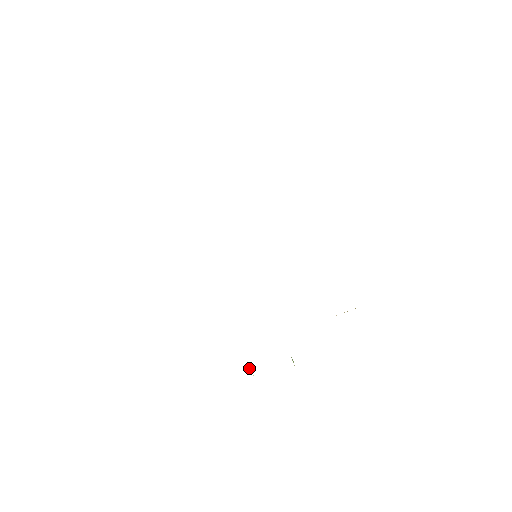
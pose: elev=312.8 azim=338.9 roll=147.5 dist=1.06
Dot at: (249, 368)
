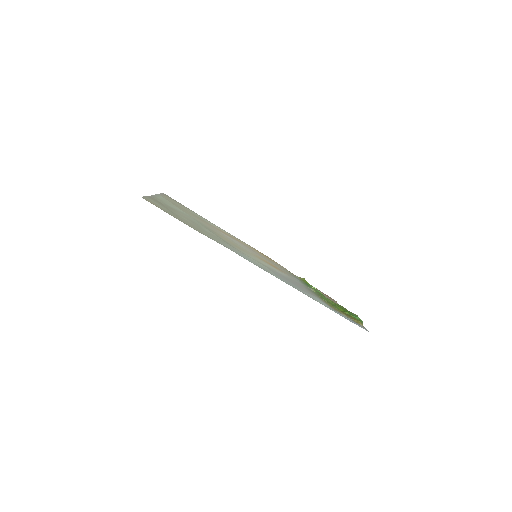
Dot at: occluded
